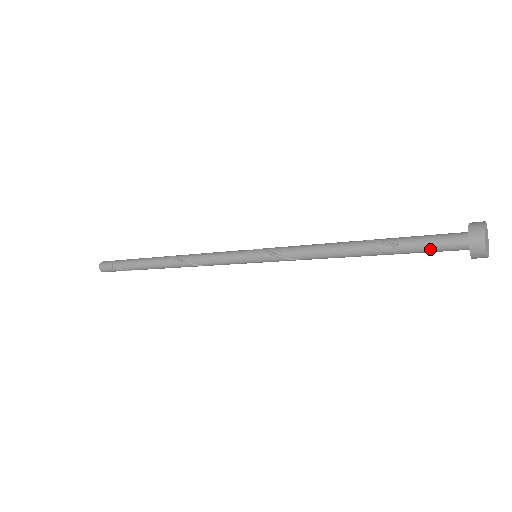
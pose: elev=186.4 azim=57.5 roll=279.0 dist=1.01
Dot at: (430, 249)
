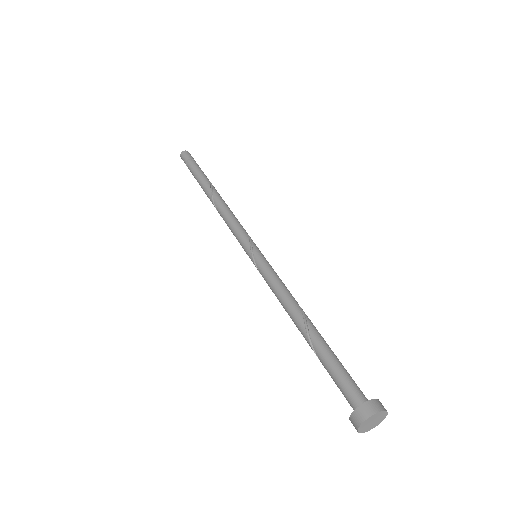
Dot at: occluded
